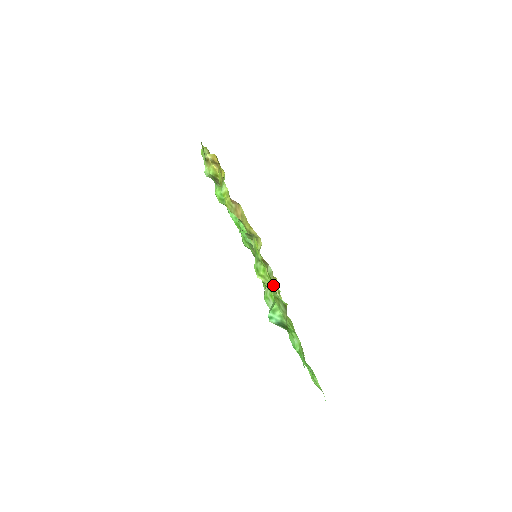
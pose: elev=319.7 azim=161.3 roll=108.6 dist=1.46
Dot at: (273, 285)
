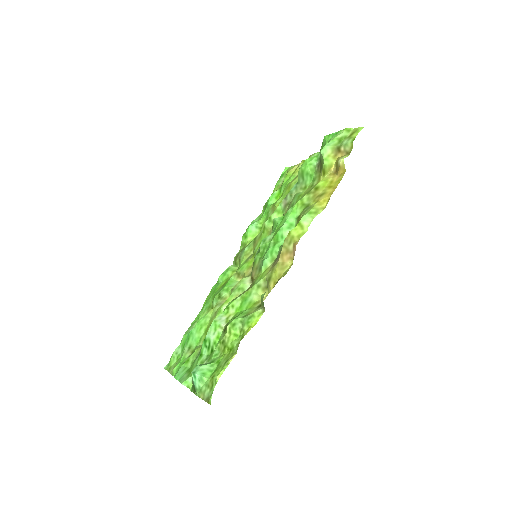
Dot at: (226, 351)
